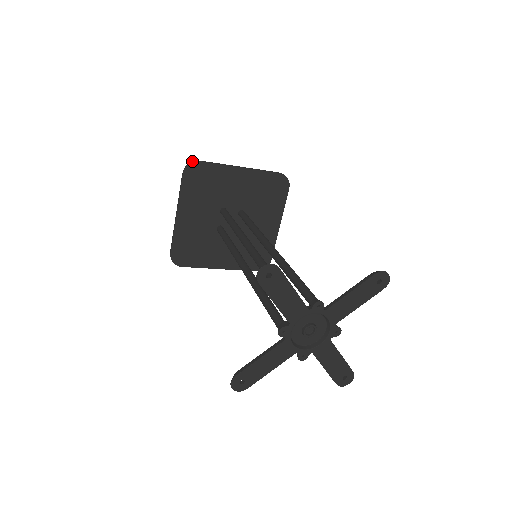
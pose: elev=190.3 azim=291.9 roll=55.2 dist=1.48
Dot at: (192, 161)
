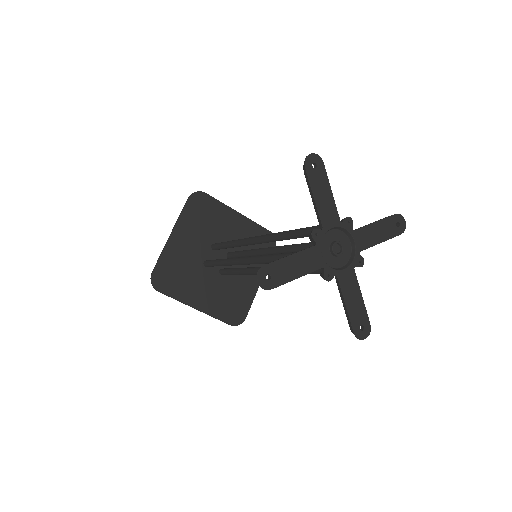
Dot at: (199, 191)
